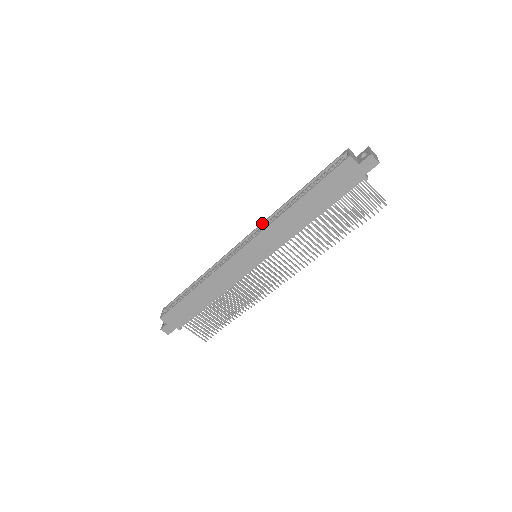
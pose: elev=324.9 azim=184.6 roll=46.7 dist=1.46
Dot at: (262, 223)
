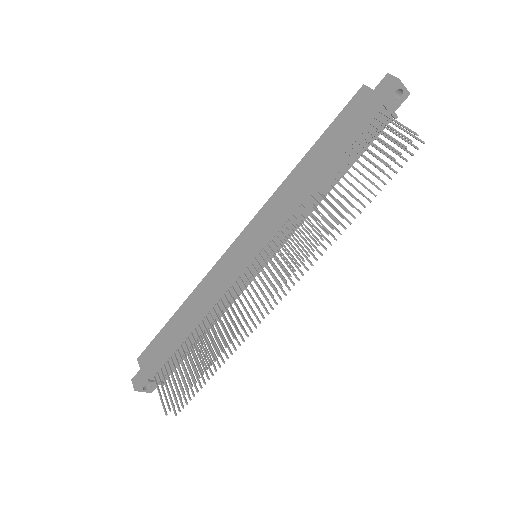
Dot at: occluded
